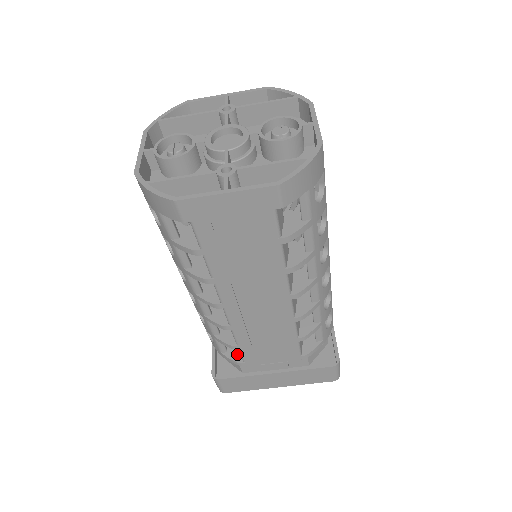
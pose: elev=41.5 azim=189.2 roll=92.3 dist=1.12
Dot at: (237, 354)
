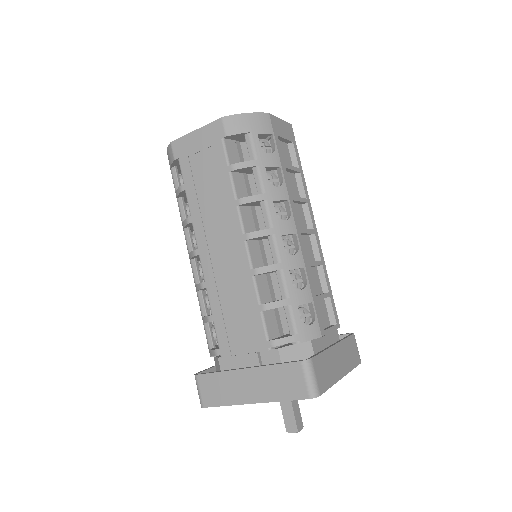
Dot at: occluded
